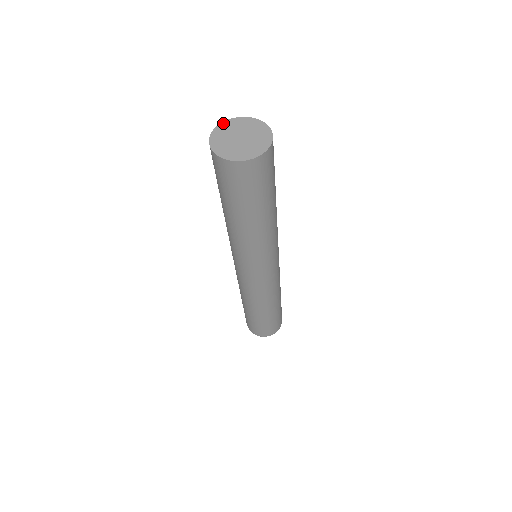
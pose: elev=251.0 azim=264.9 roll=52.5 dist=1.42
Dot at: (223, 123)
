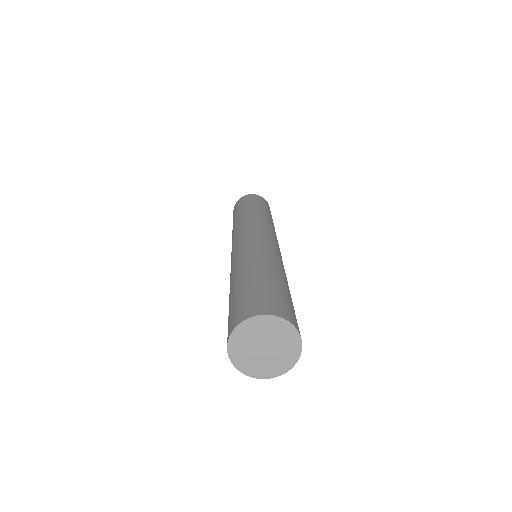
Dot at: (271, 317)
